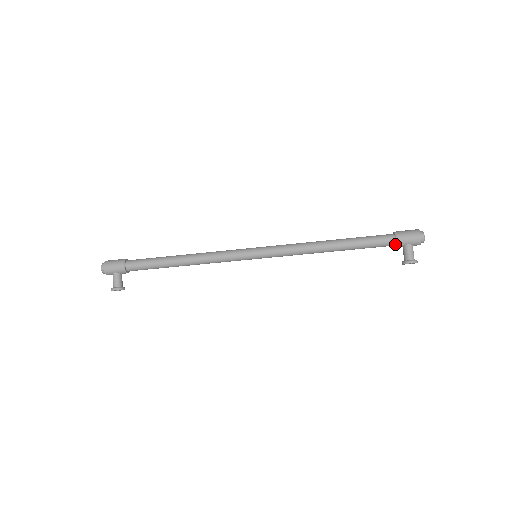
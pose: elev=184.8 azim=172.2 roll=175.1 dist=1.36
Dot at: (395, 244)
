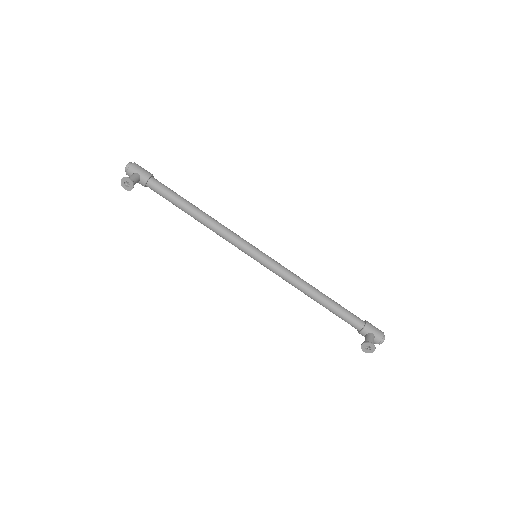
Dot at: (363, 327)
